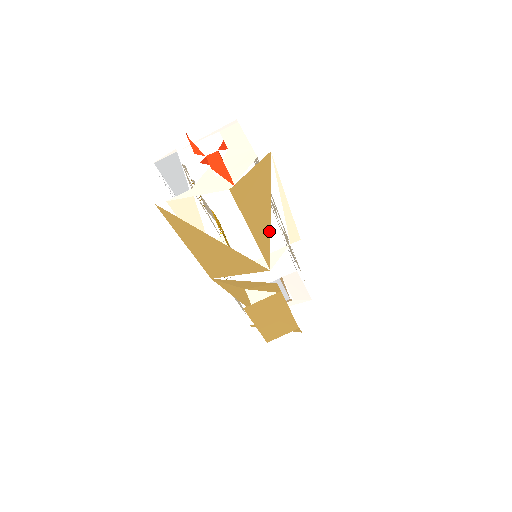
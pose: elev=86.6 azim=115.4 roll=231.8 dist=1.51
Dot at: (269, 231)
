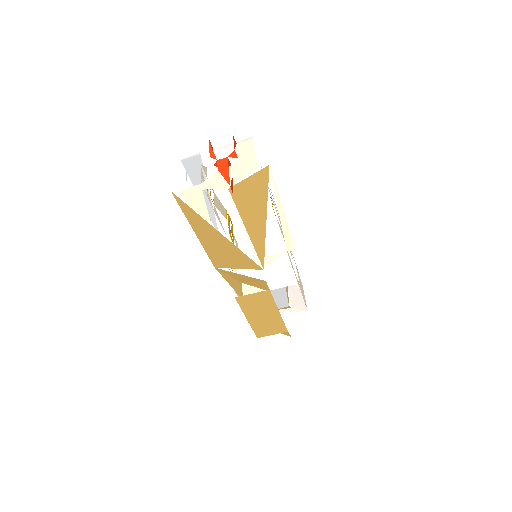
Dot at: (264, 234)
